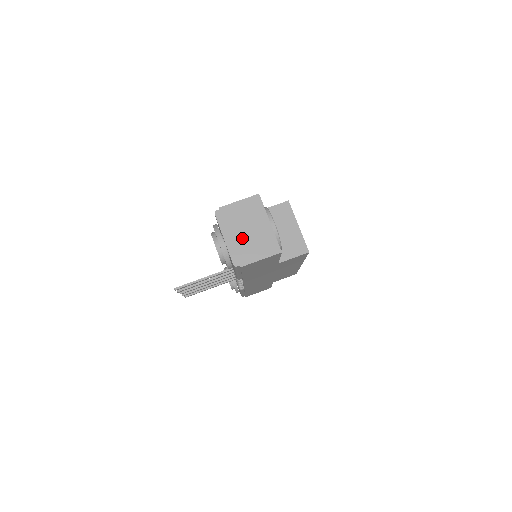
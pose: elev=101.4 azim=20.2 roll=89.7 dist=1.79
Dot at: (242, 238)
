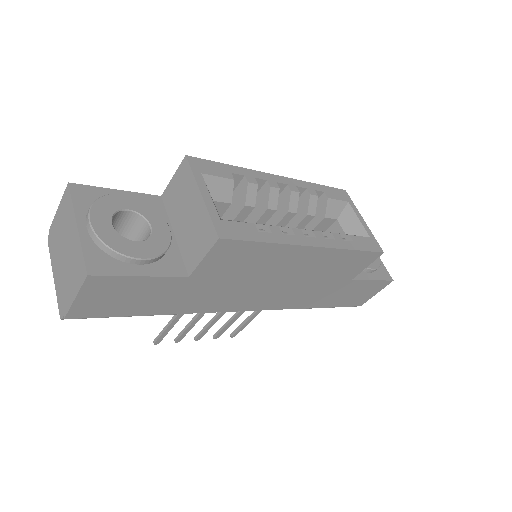
Dot at: (62, 268)
